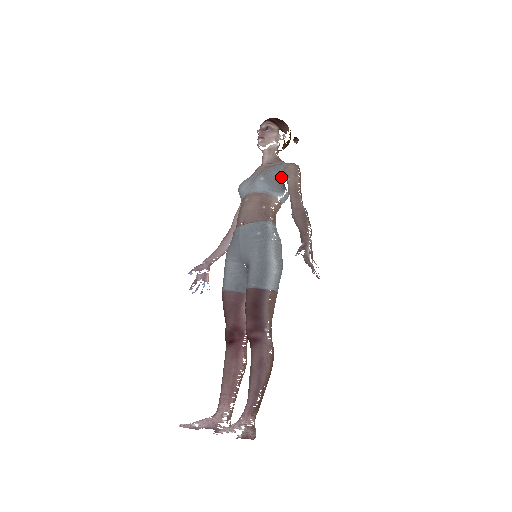
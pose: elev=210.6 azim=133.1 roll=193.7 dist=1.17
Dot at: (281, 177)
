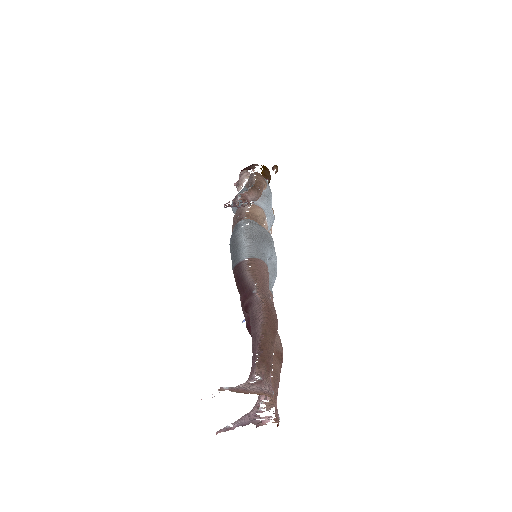
Dot at: (246, 189)
